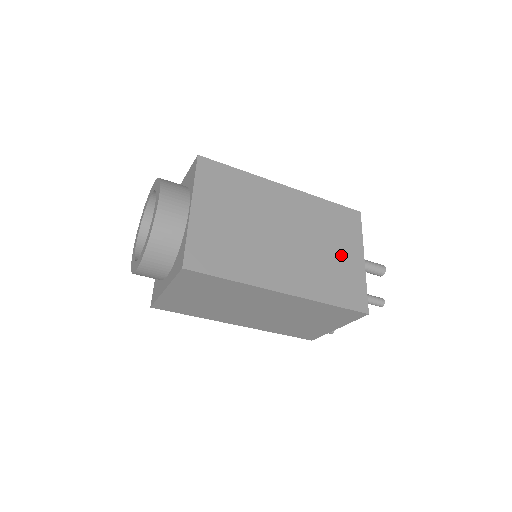
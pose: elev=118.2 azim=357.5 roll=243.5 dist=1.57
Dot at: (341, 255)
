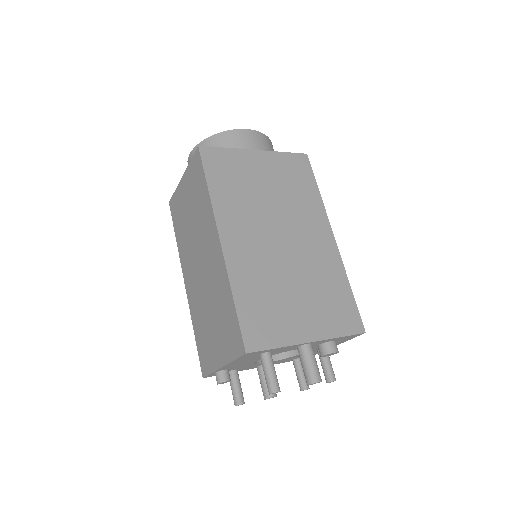
Dot at: (298, 308)
